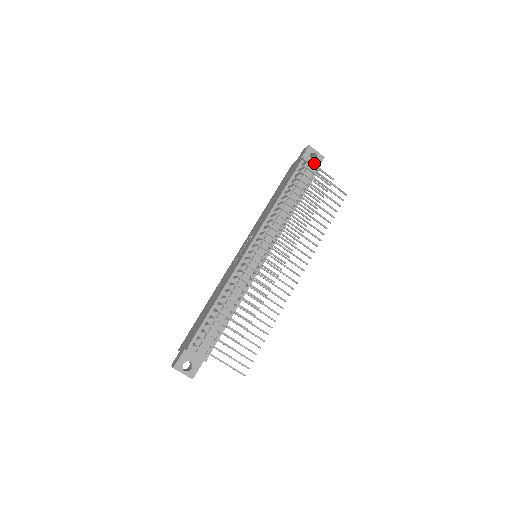
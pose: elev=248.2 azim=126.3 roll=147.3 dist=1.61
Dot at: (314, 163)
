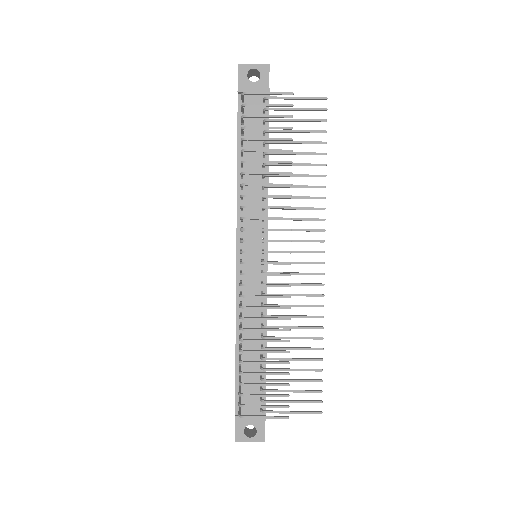
Dot at: (260, 84)
